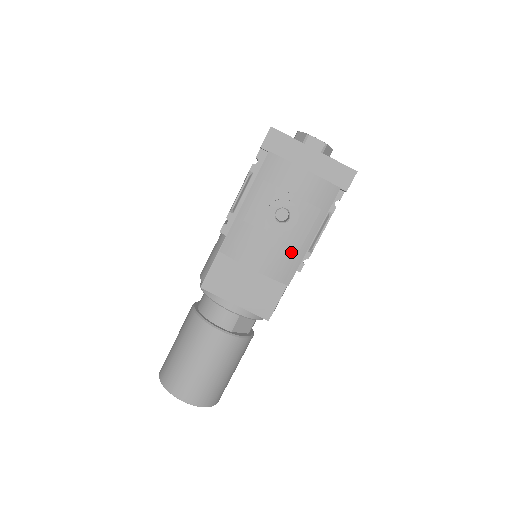
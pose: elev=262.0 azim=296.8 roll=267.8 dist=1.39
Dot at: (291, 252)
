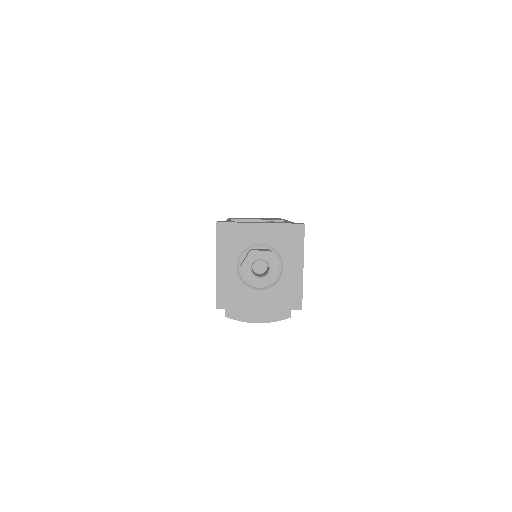
Dot at: occluded
